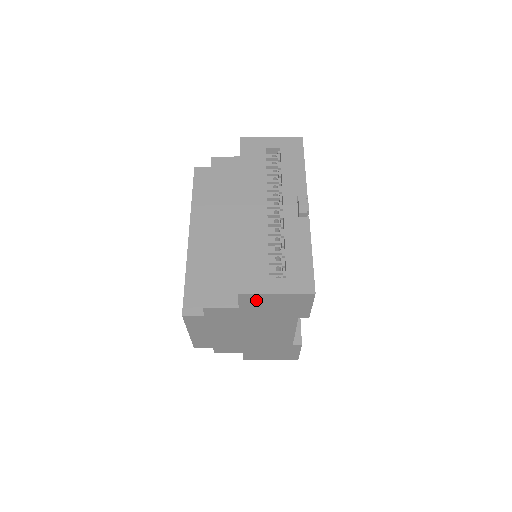
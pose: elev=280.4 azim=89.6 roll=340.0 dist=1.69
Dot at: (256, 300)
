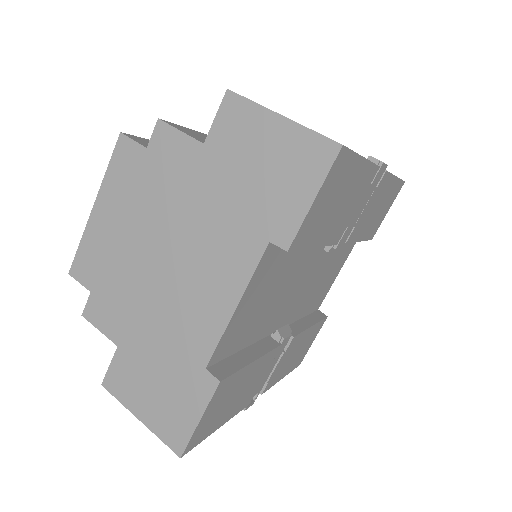
Dot at: (241, 126)
